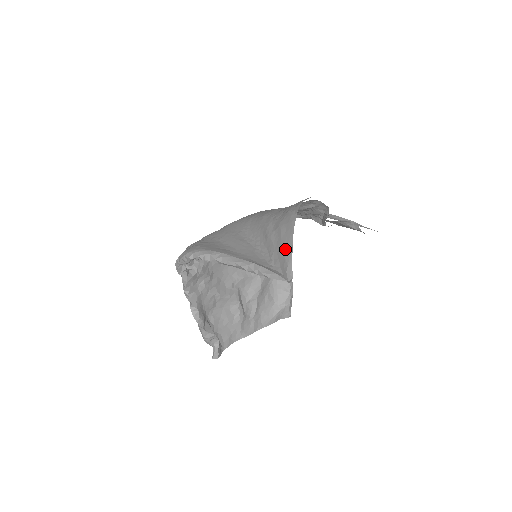
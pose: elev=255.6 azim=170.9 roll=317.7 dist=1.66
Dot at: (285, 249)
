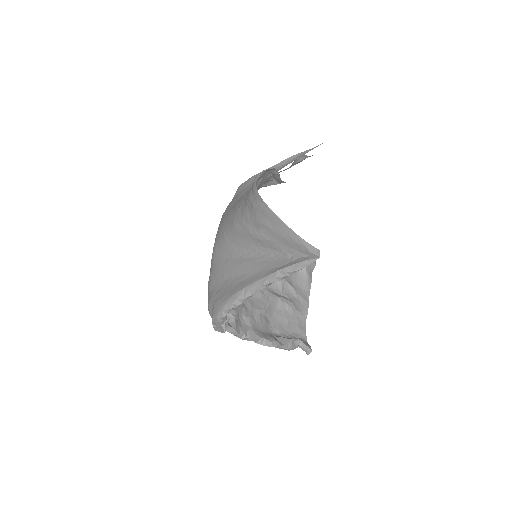
Dot at: (287, 236)
